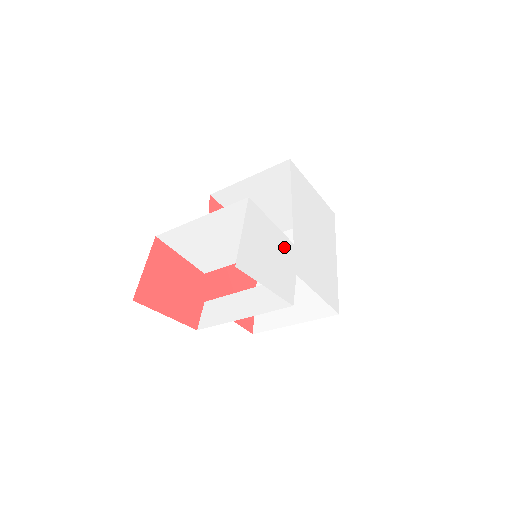
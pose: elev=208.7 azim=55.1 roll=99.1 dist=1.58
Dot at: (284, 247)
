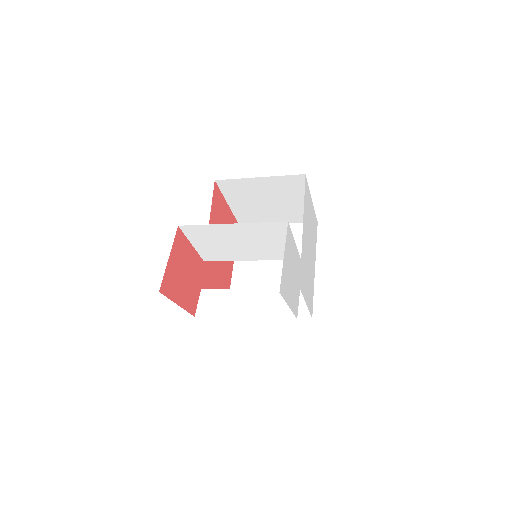
Dot at: (297, 265)
